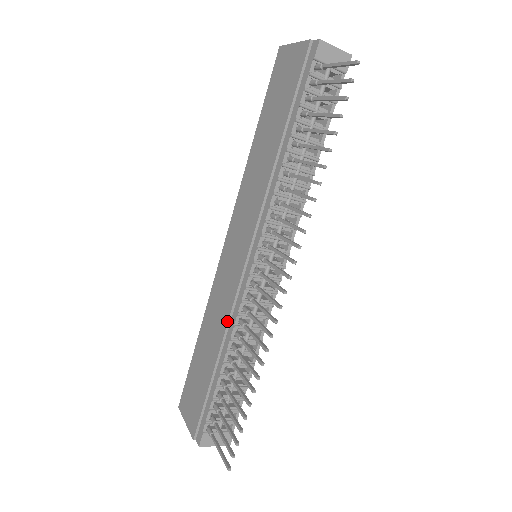
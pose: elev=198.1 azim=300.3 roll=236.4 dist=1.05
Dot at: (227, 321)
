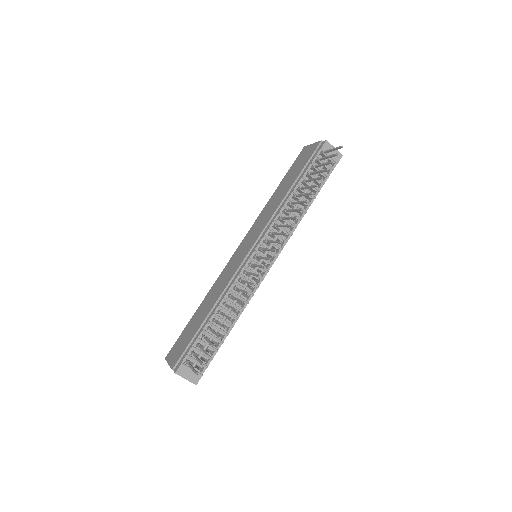
Dot at: (225, 287)
